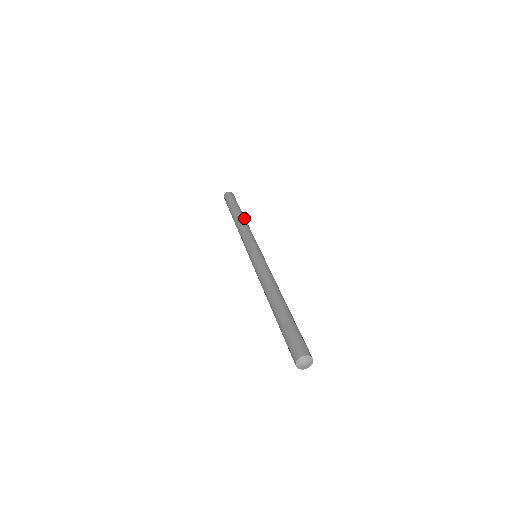
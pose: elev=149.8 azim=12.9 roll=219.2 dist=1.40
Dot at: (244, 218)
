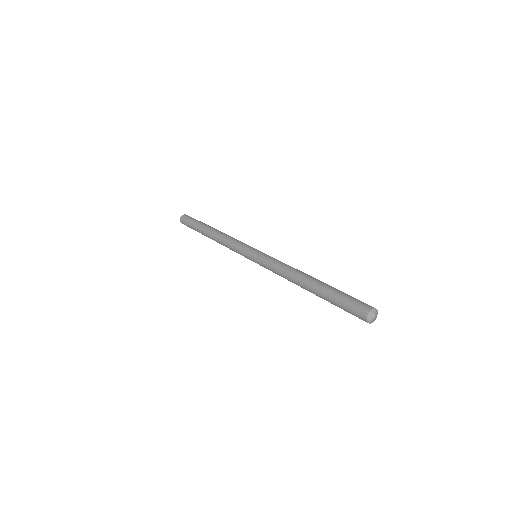
Dot at: occluded
